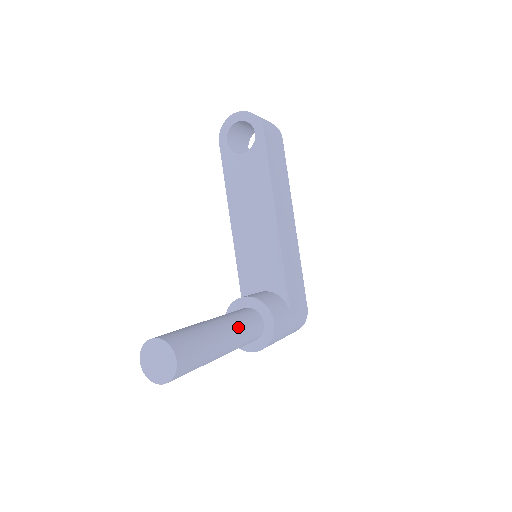
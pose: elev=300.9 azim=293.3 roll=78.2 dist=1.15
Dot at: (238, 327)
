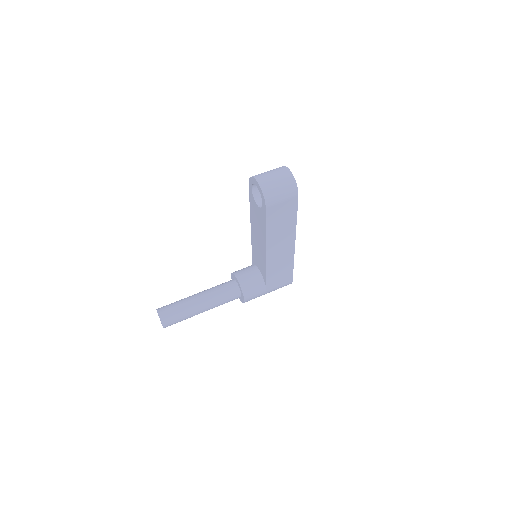
Dot at: (215, 303)
